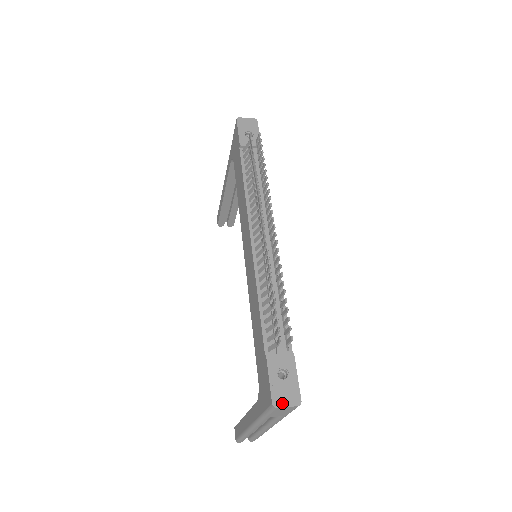
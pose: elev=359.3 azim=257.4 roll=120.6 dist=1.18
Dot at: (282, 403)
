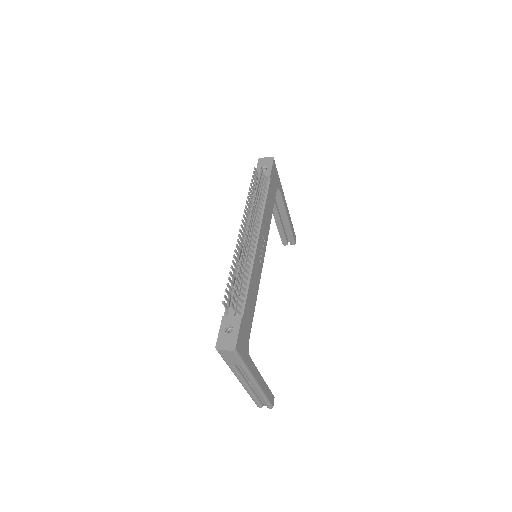
Dot at: (222, 347)
